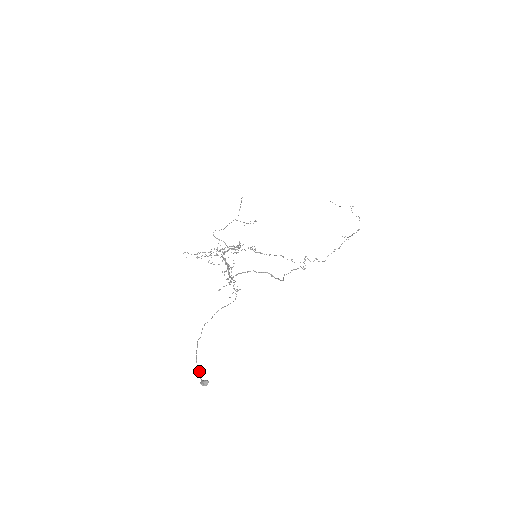
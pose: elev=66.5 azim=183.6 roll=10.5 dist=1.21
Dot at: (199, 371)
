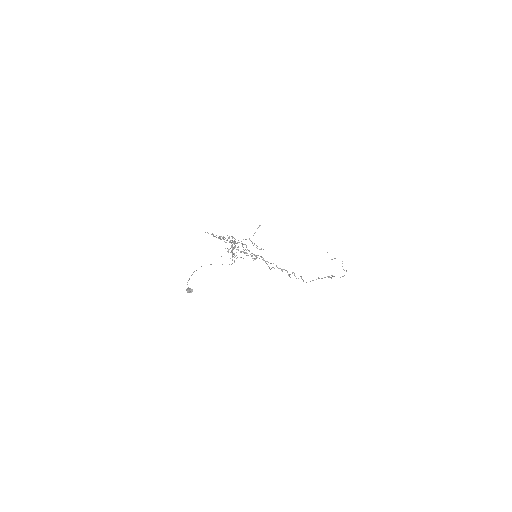
Dot at: (188, 287)
